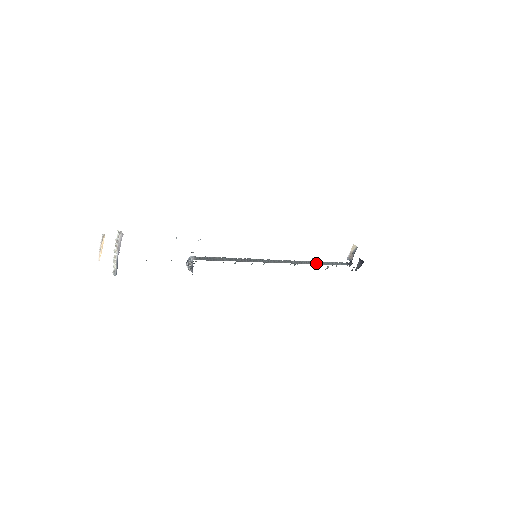
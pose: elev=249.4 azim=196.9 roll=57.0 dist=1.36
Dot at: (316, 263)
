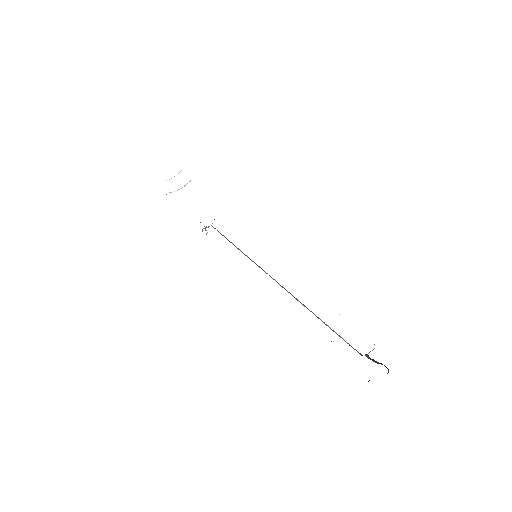
Dot at: (314, 314)
